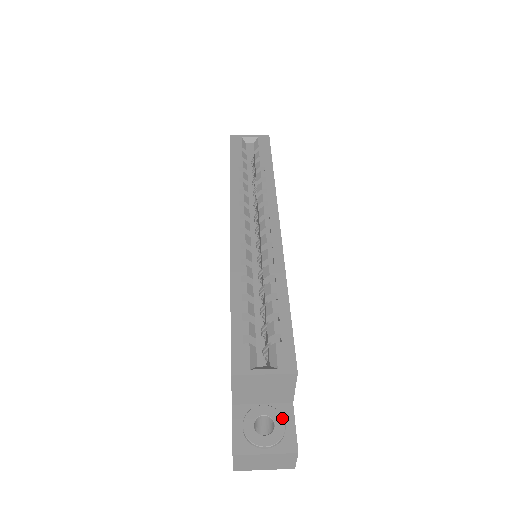
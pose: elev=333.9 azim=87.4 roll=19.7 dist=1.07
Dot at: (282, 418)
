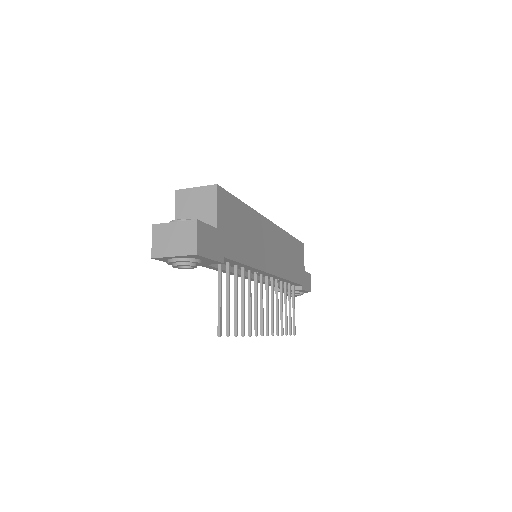
Dot at: occluded
